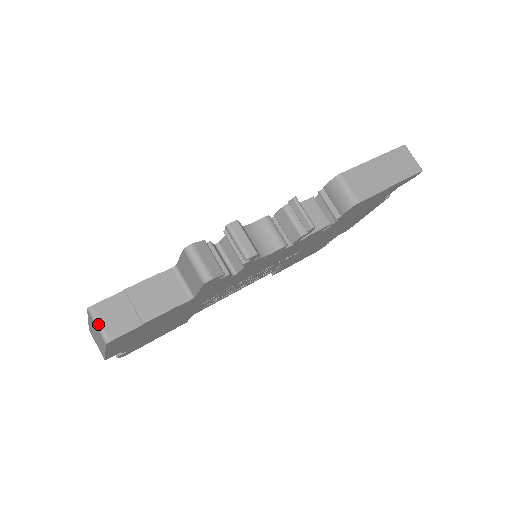
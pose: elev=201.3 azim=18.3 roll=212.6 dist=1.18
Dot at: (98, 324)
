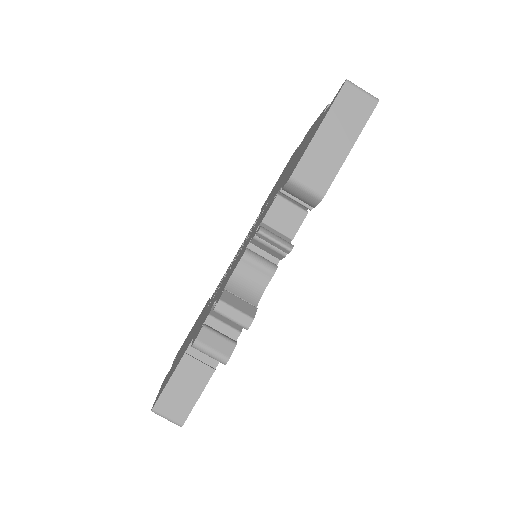
Dot at: (166, 418)
